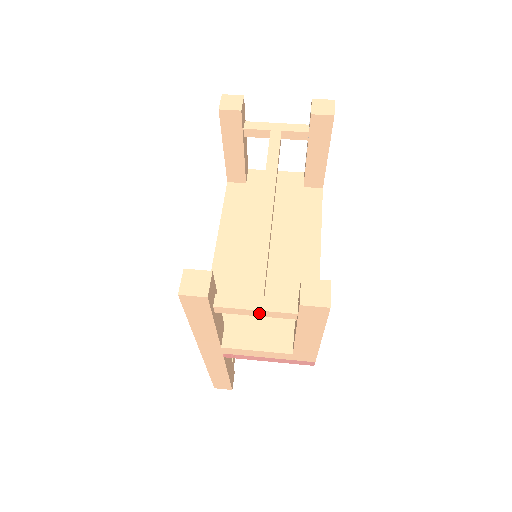
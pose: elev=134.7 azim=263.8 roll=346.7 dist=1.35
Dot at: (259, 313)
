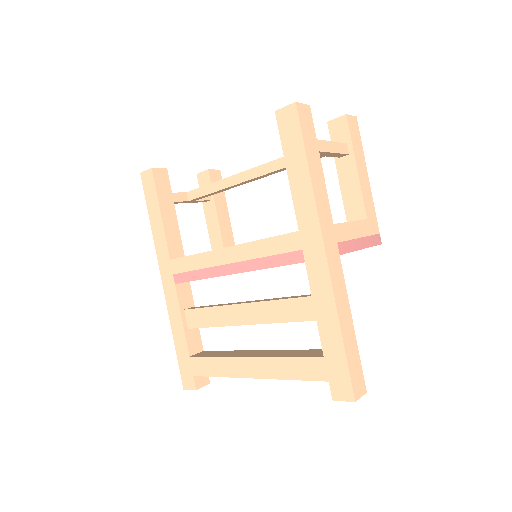
Dot at: (332, 147)
